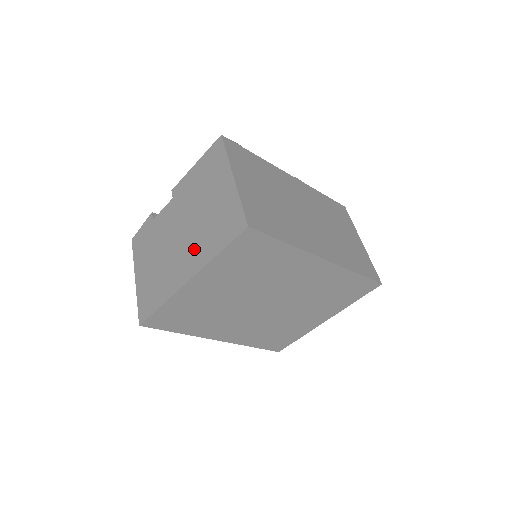
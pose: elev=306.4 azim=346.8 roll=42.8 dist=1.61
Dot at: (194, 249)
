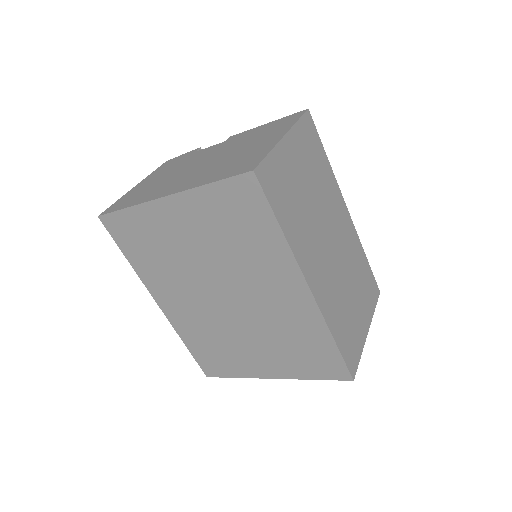
Dot at: (197, 176)
